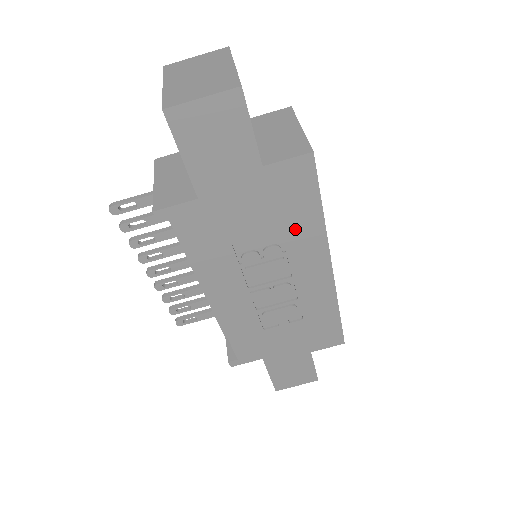
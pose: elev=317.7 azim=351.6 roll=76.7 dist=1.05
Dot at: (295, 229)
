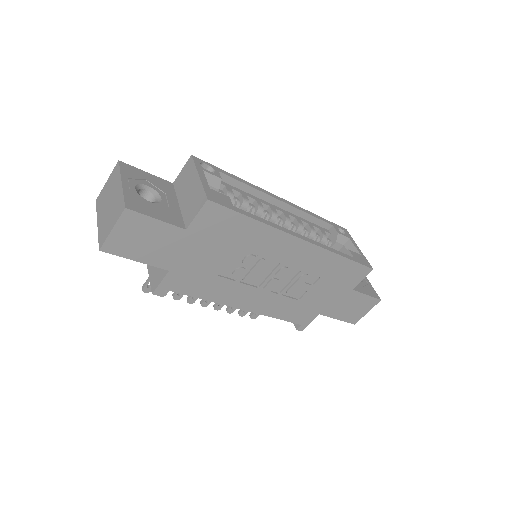
Dot at: (248, 241)
